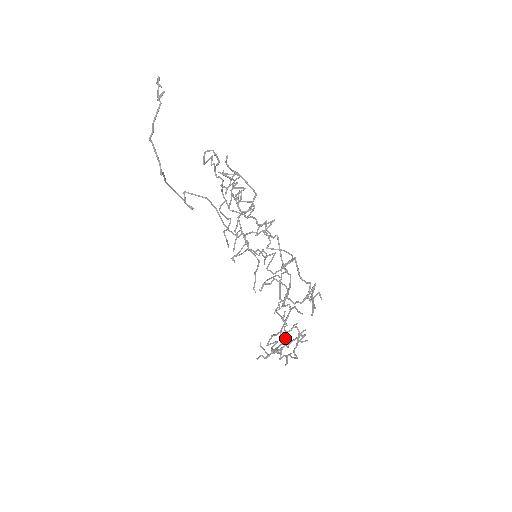
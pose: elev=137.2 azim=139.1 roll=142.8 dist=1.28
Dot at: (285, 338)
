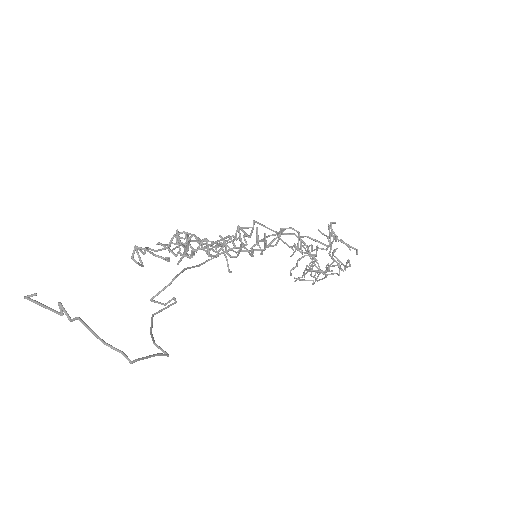
Dot at: occluded
